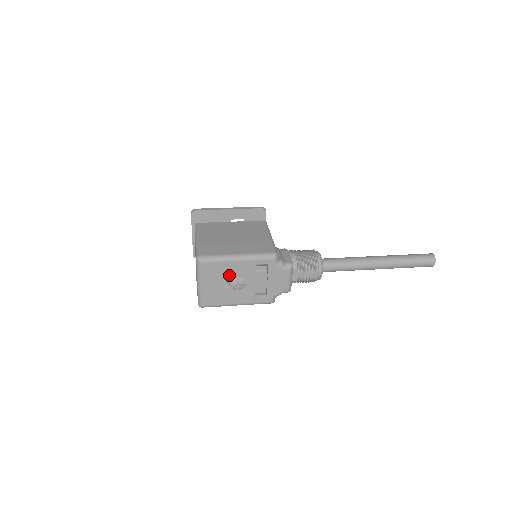
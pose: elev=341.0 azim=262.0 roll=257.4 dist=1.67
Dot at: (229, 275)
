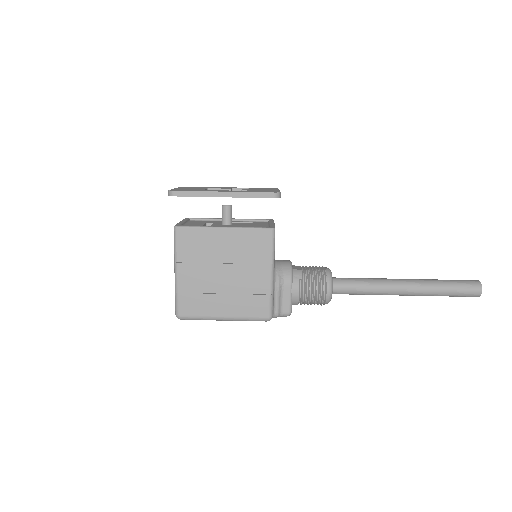
Dot at: occluded
